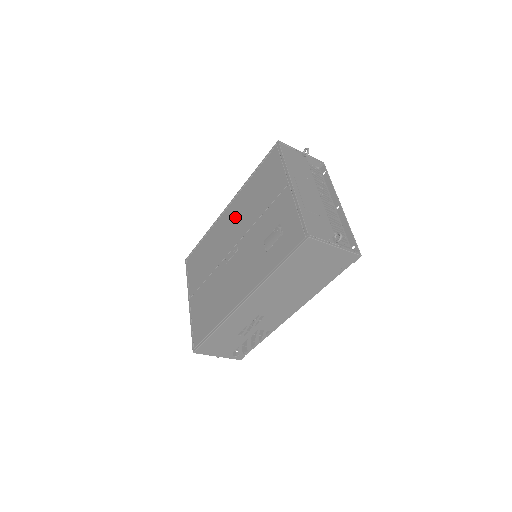
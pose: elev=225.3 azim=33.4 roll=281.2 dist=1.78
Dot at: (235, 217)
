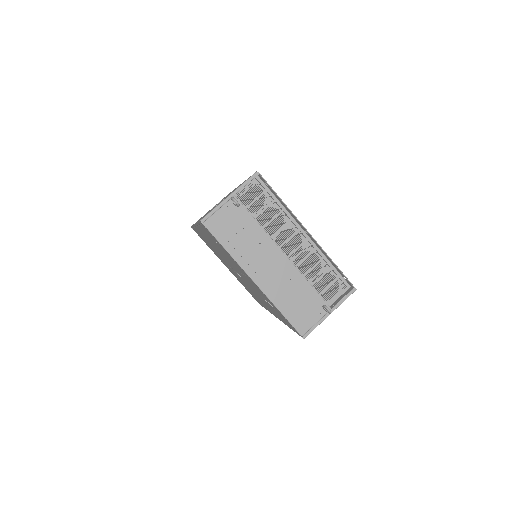
Dot at: occluded
